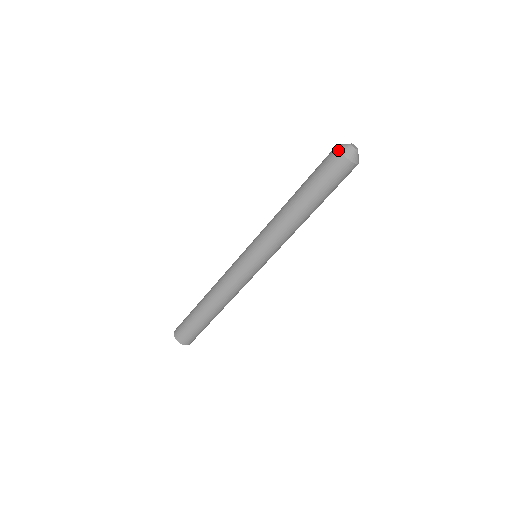
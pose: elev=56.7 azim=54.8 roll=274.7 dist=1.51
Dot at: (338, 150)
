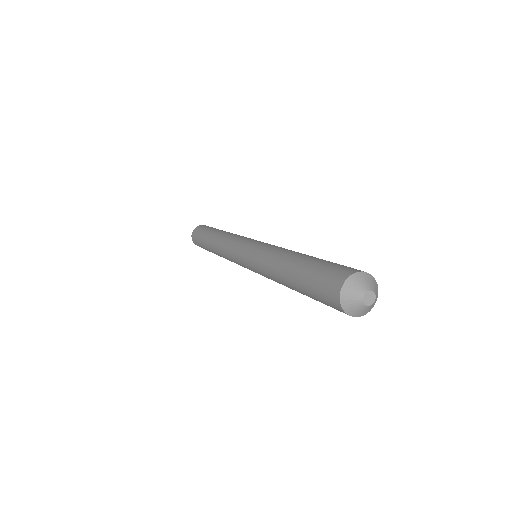
Dot at: (339, 290)
